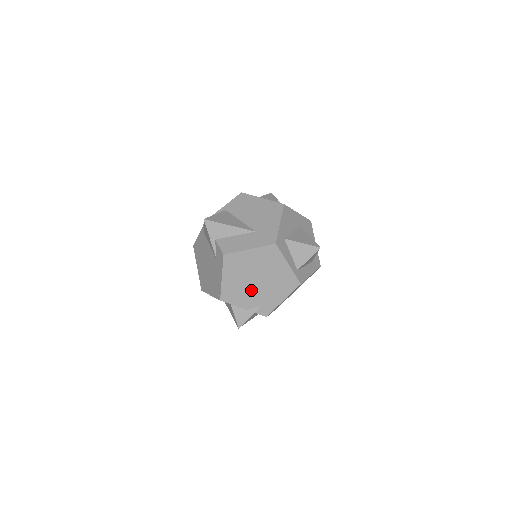
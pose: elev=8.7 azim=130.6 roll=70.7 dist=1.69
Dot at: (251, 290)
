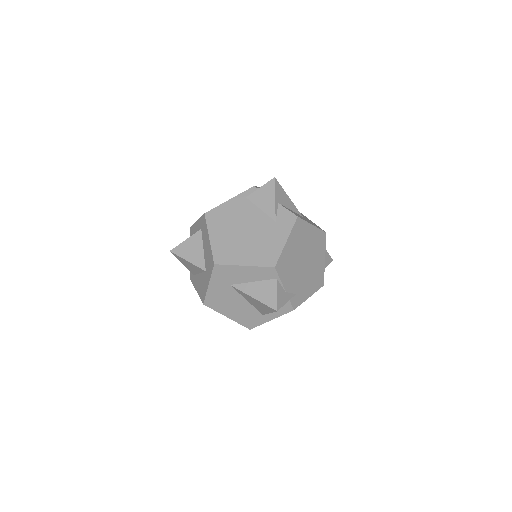
Dot at: (297, 270)
